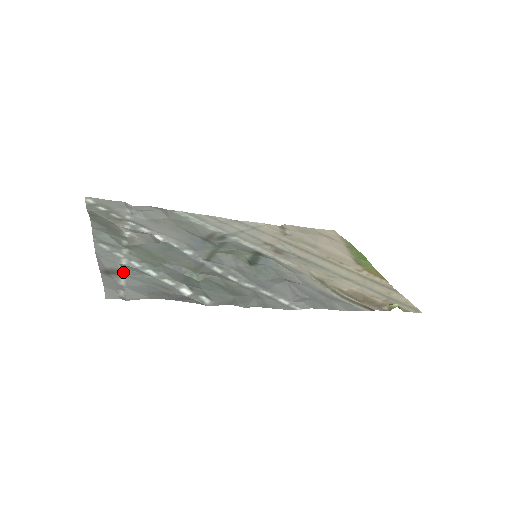
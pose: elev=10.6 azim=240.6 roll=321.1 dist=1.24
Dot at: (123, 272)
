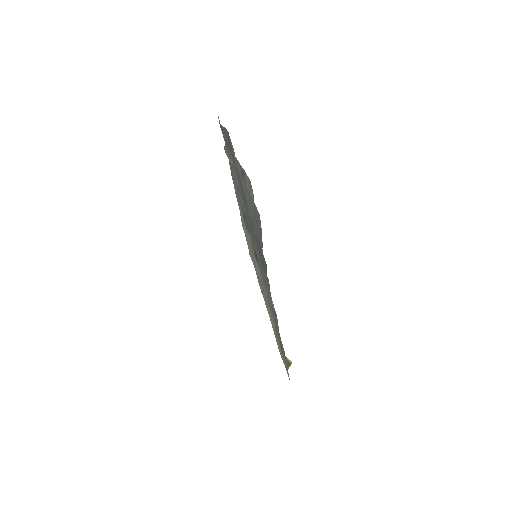
Dot at: (245, 183)
